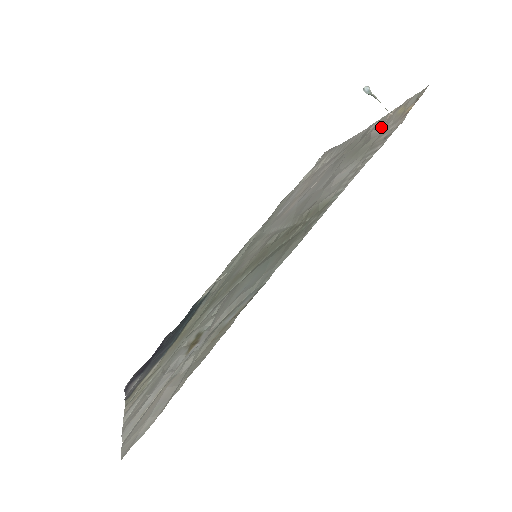
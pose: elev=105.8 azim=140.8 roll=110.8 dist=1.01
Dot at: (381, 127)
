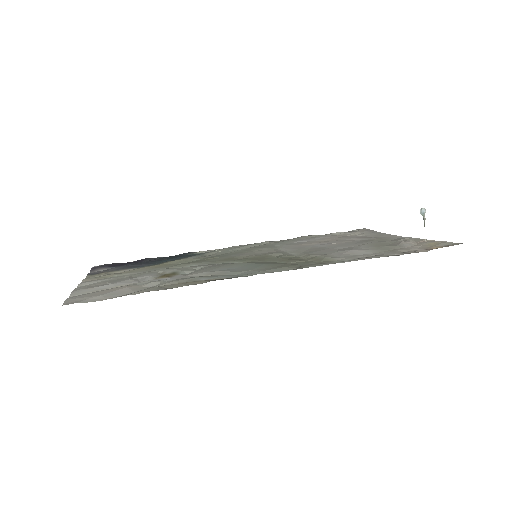
Dot at: (411, 244)
